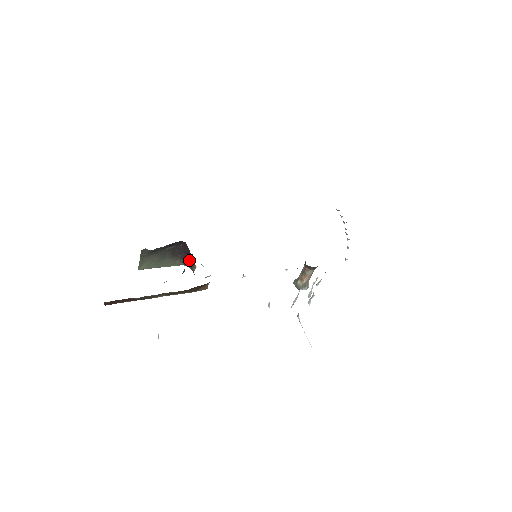
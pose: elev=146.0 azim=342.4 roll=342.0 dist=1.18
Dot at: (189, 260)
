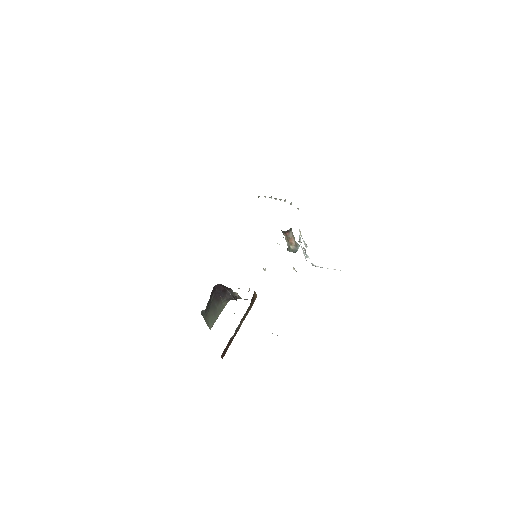
Dot at: (228, 294)
